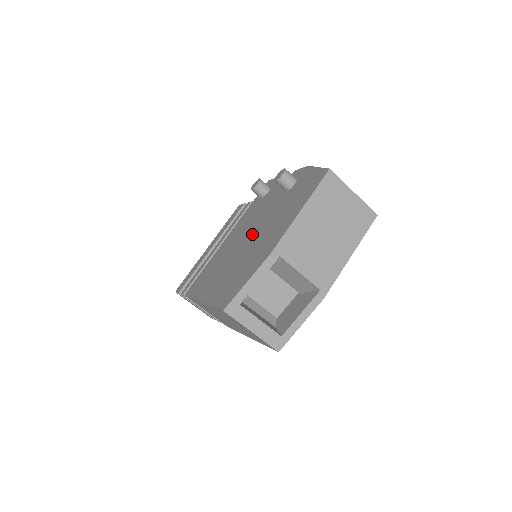
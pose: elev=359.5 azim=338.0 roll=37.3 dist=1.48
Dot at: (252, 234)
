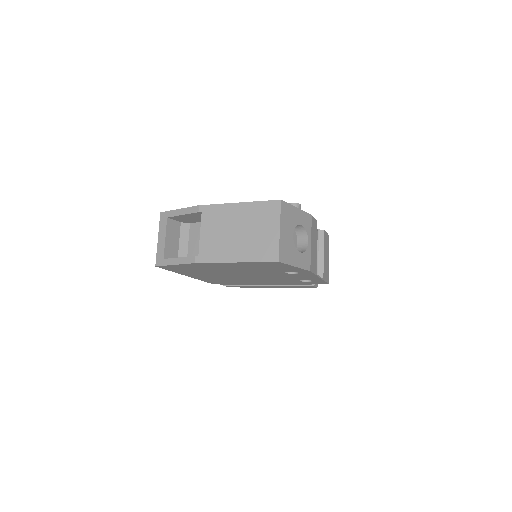
Dot at: occluded
